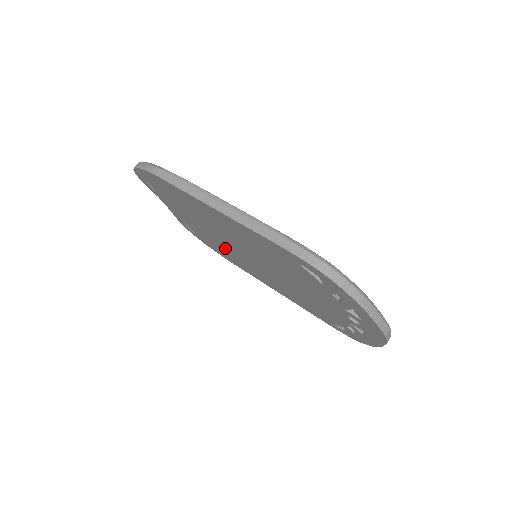
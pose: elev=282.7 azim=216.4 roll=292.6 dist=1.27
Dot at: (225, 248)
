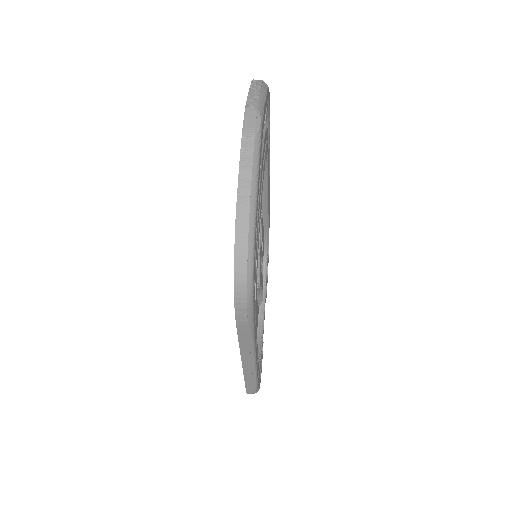
Dot at: occluded
